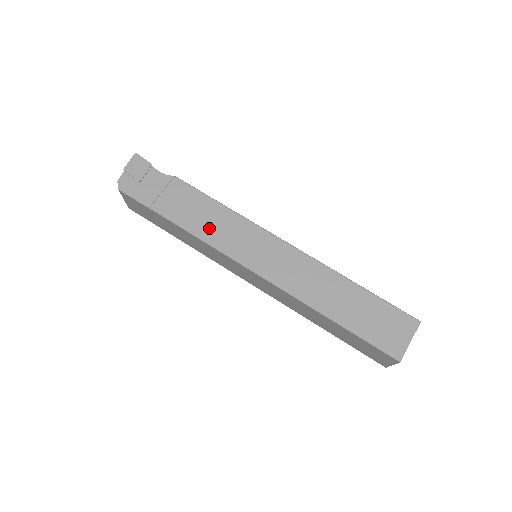
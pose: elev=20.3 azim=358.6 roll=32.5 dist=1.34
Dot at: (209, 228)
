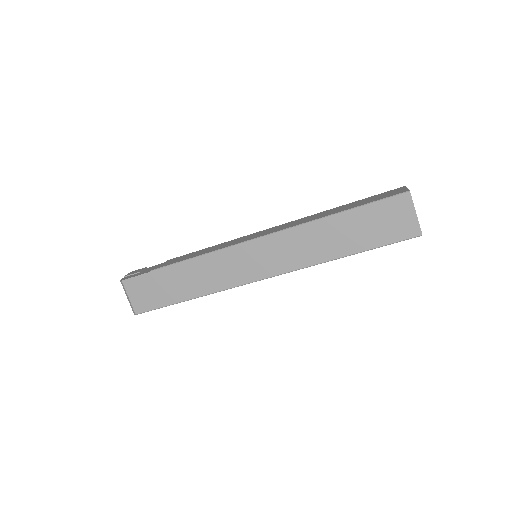
Dot at: occluded
